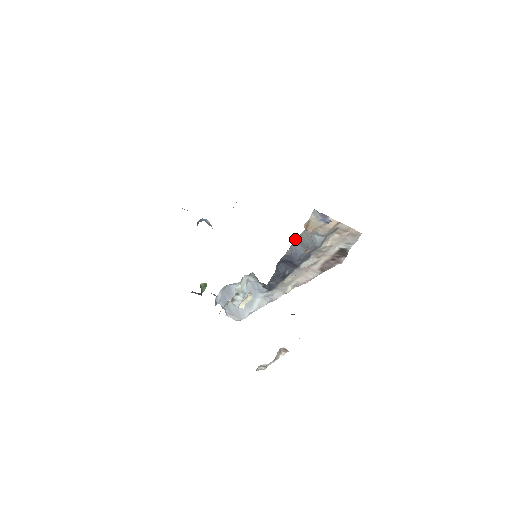
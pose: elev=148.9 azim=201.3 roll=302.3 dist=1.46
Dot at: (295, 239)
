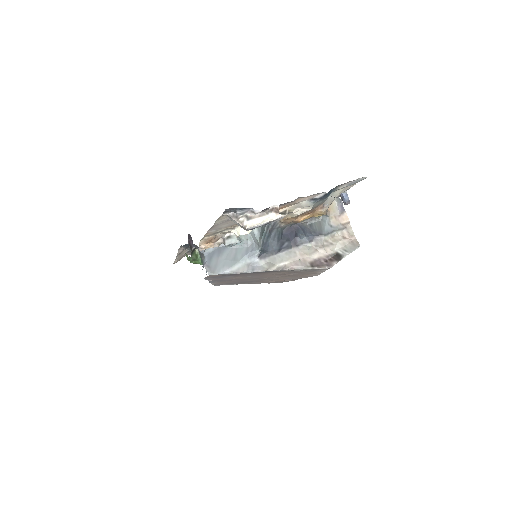
Dot at: (309, 222)
